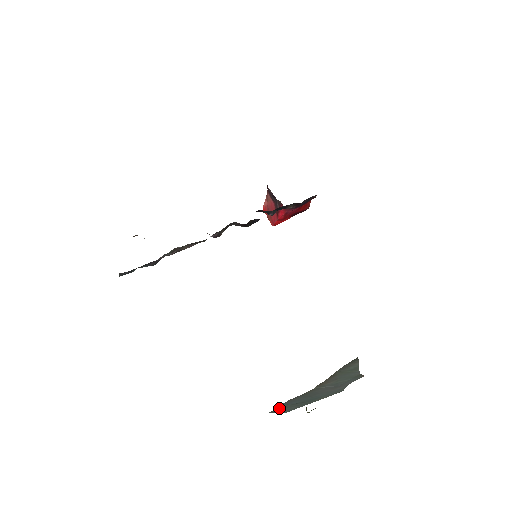
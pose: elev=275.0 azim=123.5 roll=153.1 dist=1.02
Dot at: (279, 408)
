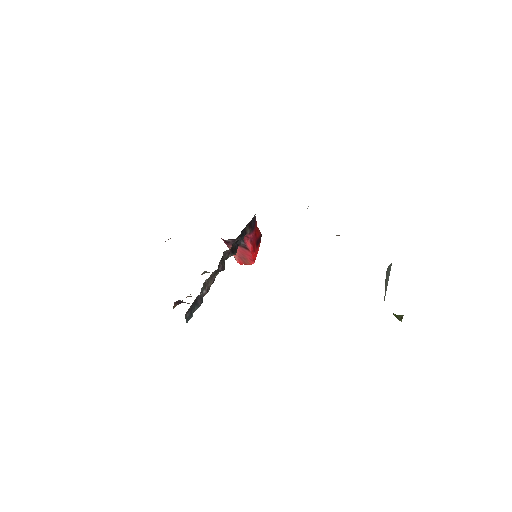
Dot at: occluded
